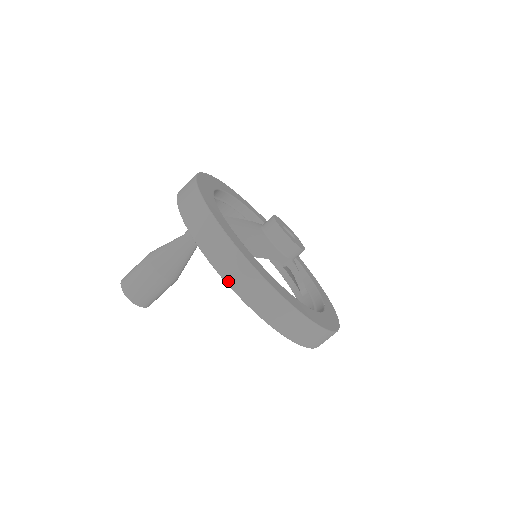
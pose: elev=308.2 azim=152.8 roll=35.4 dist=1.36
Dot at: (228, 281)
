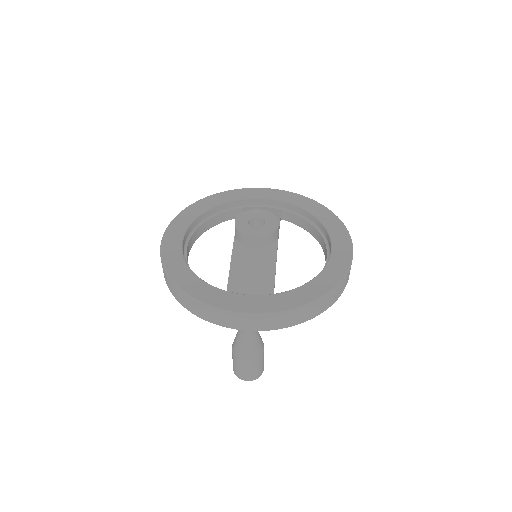
Dot at: (304, 321)
